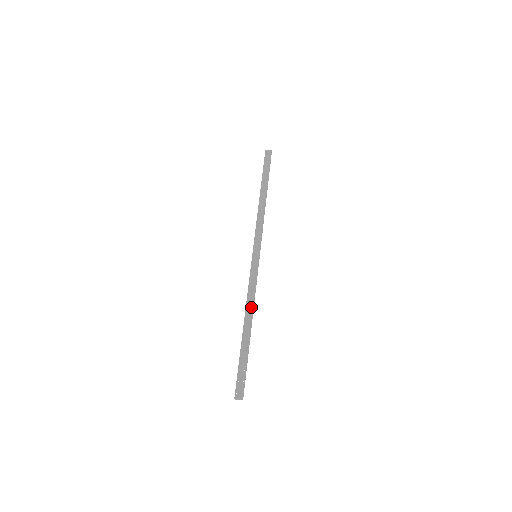
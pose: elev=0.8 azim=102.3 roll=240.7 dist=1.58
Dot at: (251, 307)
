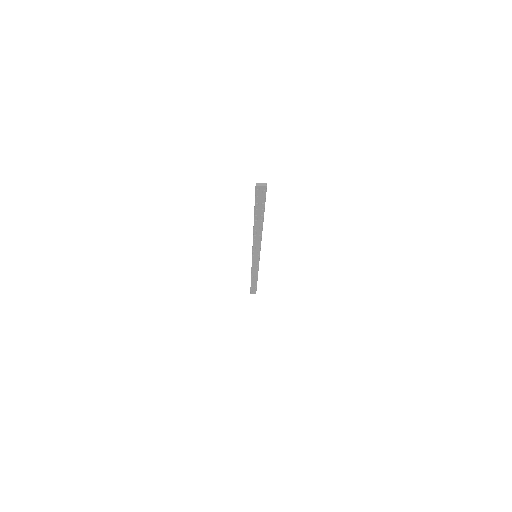
Dot at: occluded
